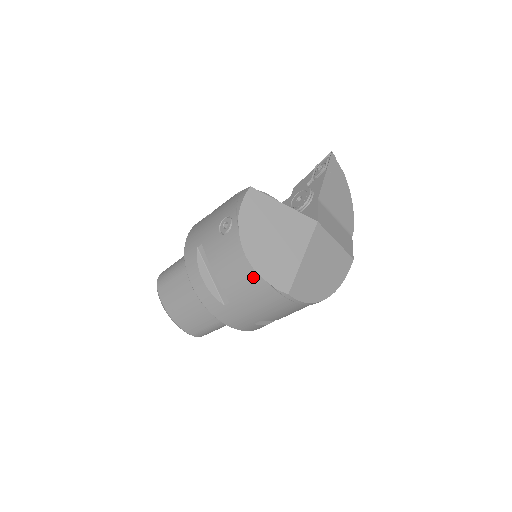
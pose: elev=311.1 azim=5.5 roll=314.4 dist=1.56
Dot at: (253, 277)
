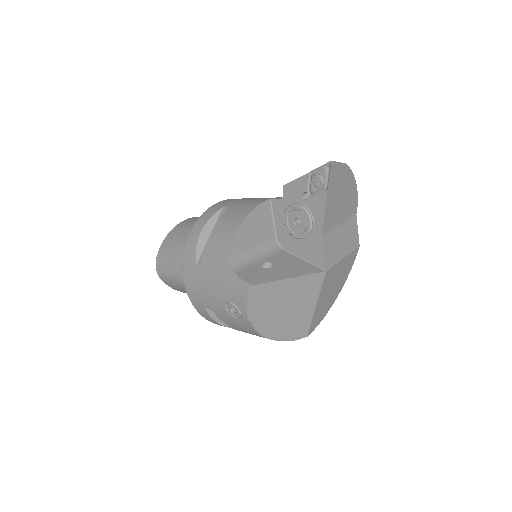
Dot at: occluded
